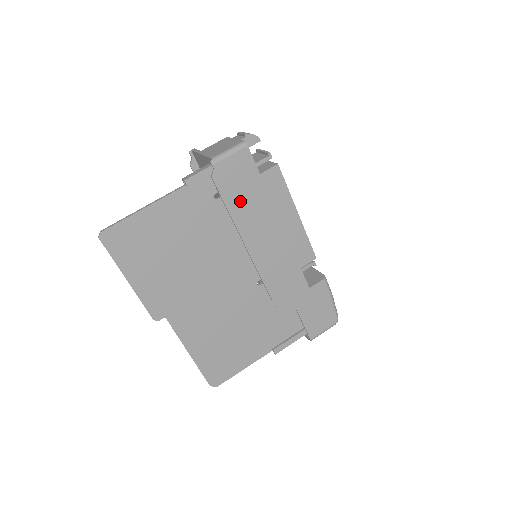
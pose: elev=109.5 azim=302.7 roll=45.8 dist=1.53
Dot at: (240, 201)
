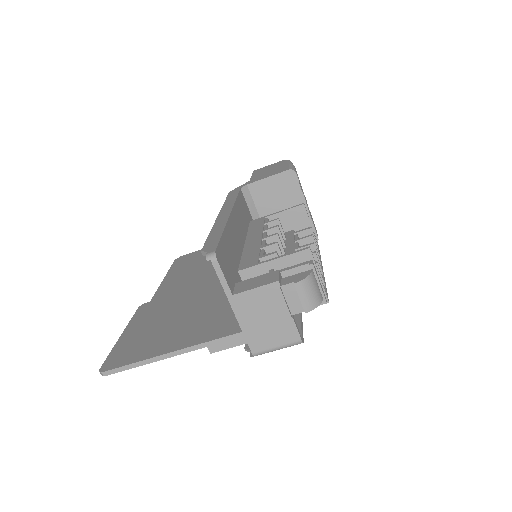
Dot at: occluded
